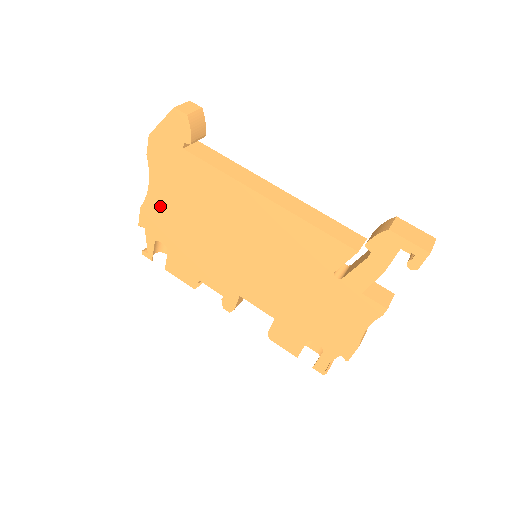
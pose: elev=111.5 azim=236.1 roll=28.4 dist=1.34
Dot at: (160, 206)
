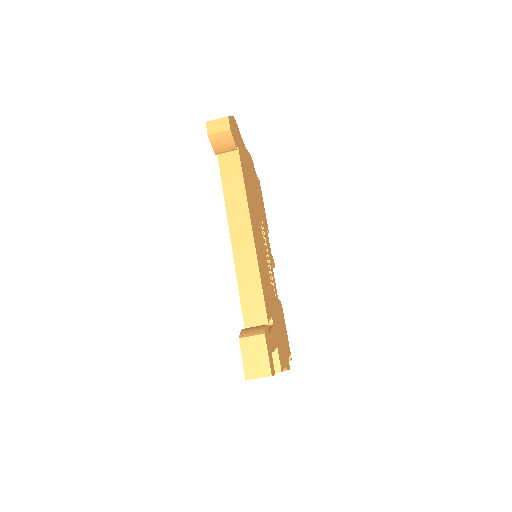
Dot at: occluded
